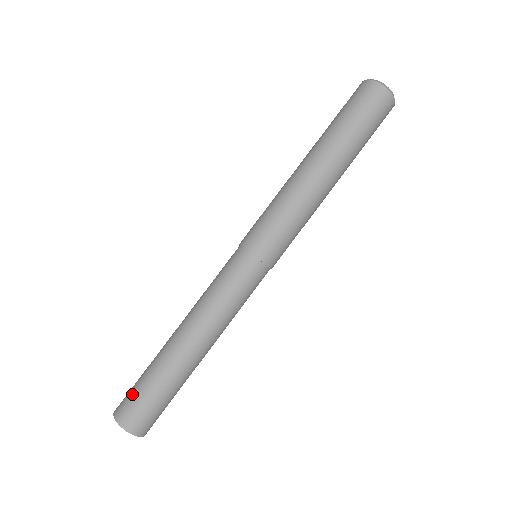
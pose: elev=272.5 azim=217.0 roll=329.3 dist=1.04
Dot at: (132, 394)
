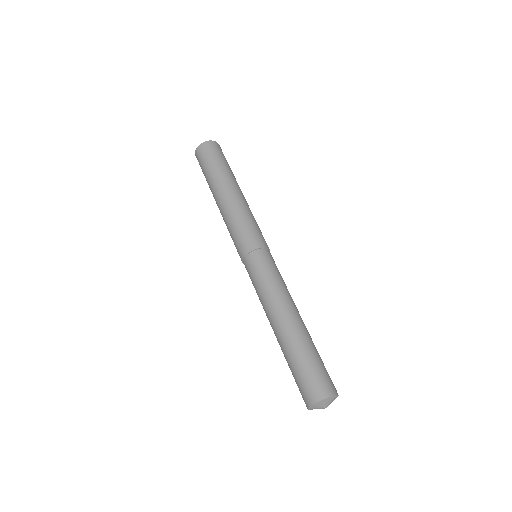
Dot at: (308, 377)
